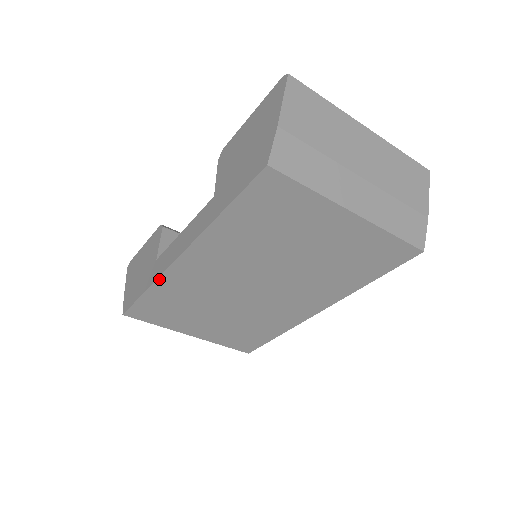
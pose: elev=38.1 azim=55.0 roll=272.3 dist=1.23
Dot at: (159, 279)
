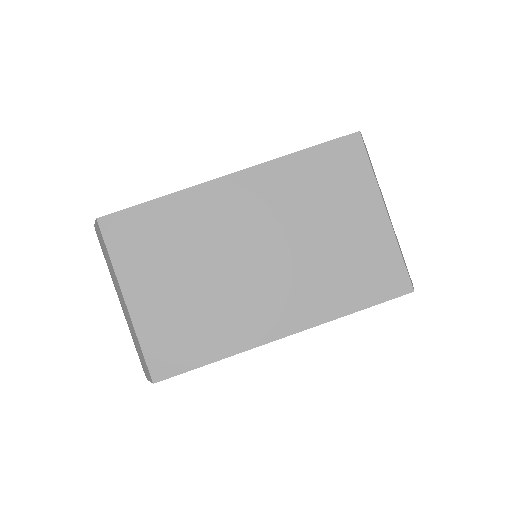
Dot at: (187, 190)
